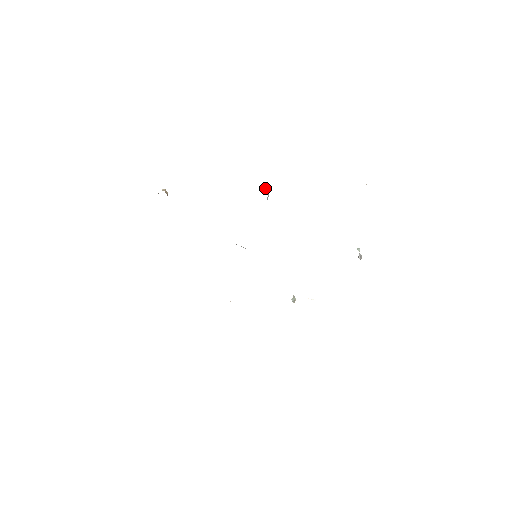
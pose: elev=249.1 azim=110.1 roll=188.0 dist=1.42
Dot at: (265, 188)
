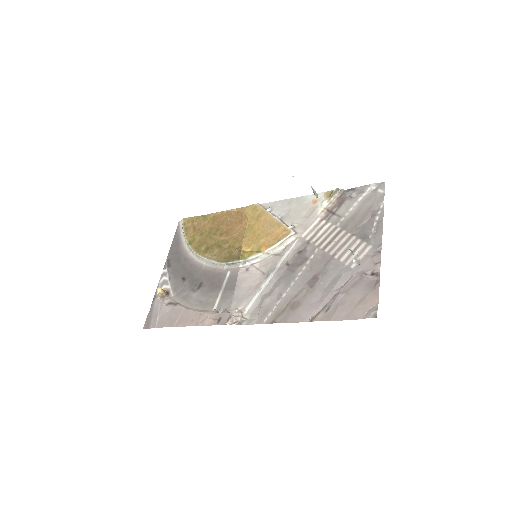
Dot at: occluded
